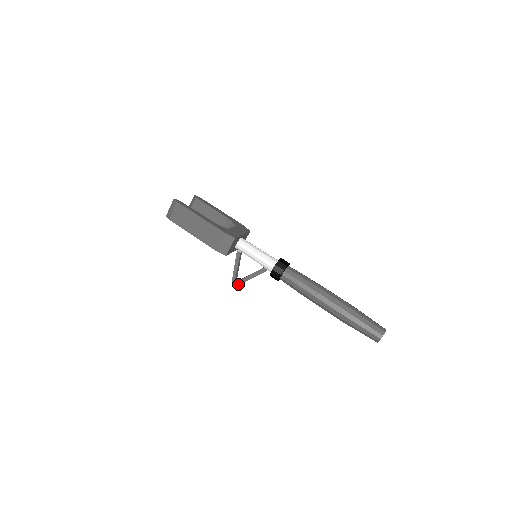
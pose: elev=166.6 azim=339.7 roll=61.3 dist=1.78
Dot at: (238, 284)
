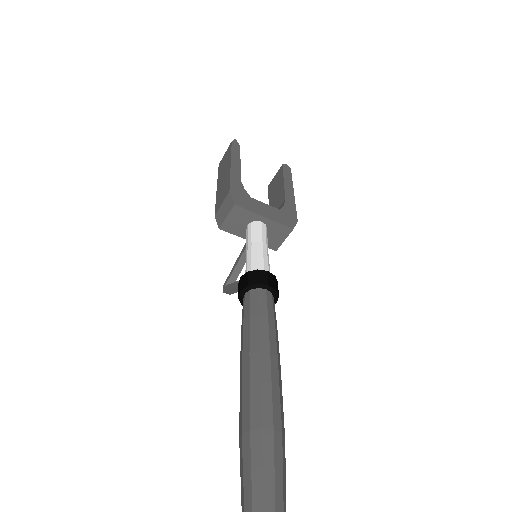
Dot at: (225, 289)
